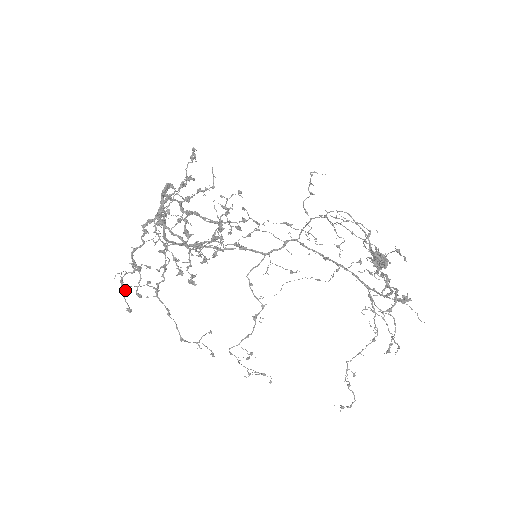
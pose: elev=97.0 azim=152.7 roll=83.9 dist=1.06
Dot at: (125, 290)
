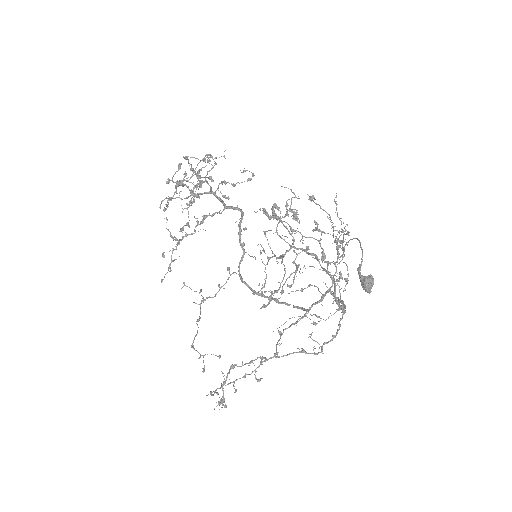
Dot at: occluded
